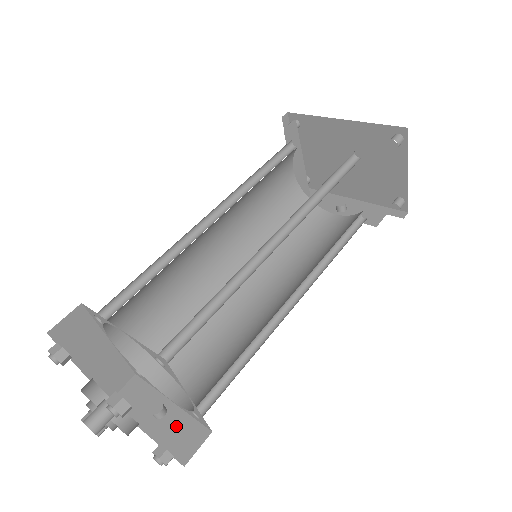
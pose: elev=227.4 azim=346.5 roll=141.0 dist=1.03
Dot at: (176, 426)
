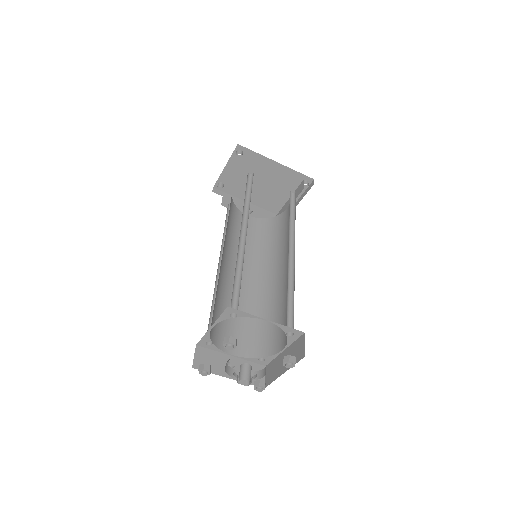
Dot at: occluded
